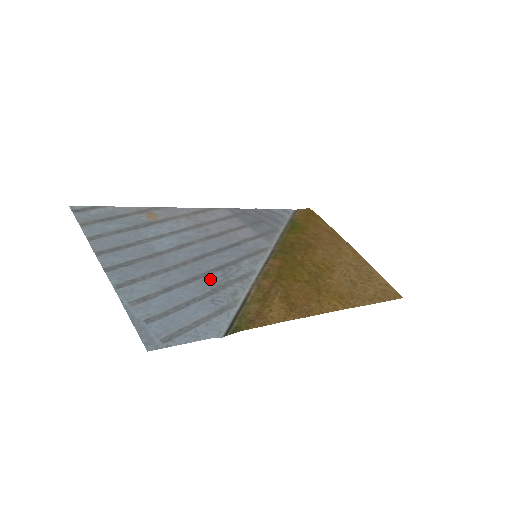
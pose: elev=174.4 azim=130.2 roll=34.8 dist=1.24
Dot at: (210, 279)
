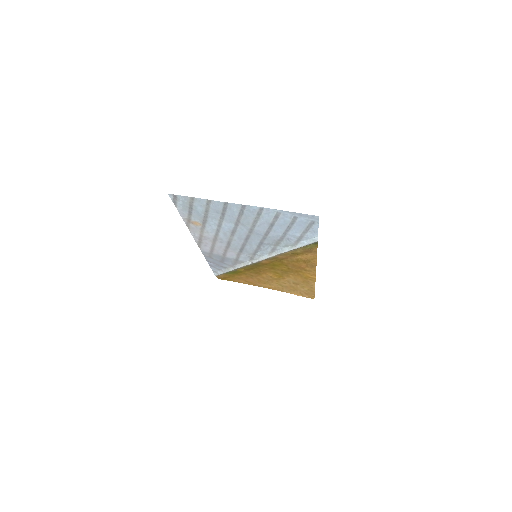
Dot at: (269, 239)
